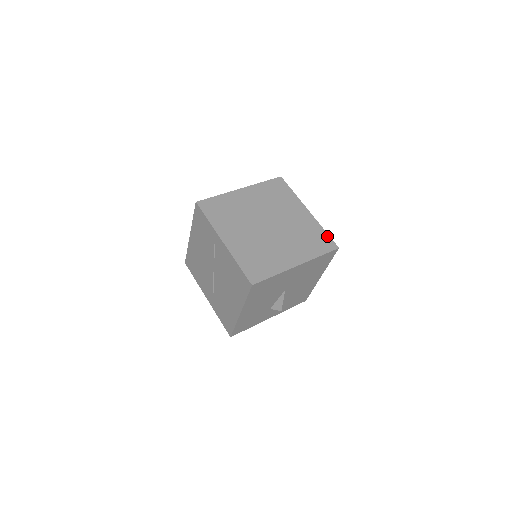
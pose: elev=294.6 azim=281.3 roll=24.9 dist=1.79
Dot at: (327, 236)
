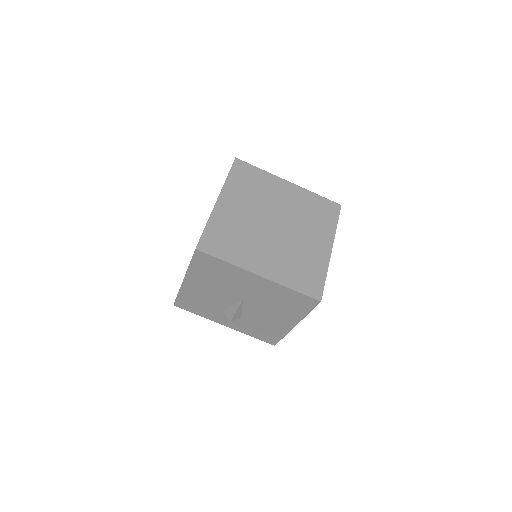
Dot at: (322, 282)
